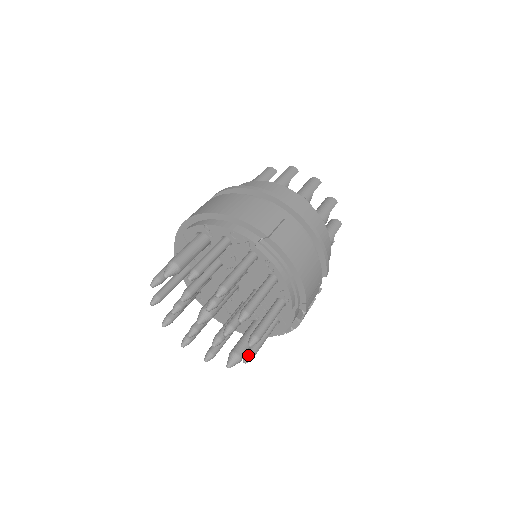
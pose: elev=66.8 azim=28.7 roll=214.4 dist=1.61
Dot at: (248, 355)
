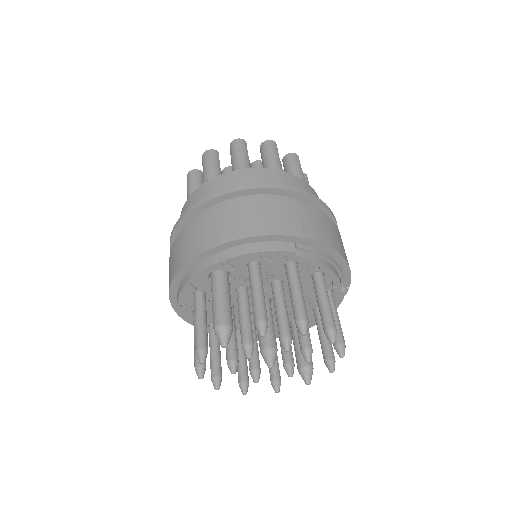
Dot at: (331, 363)
